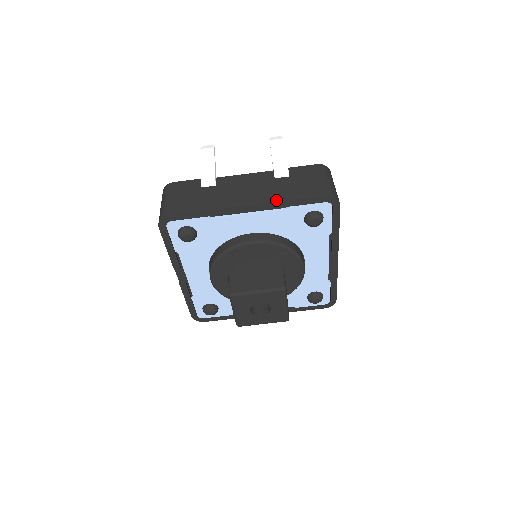
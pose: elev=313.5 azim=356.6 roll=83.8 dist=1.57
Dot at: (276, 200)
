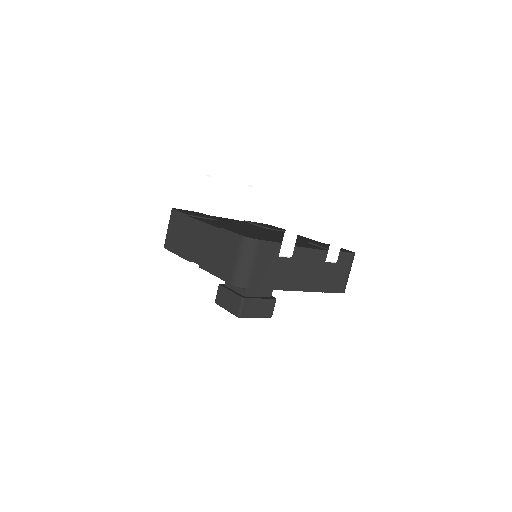
Dot at: (317, 290)
